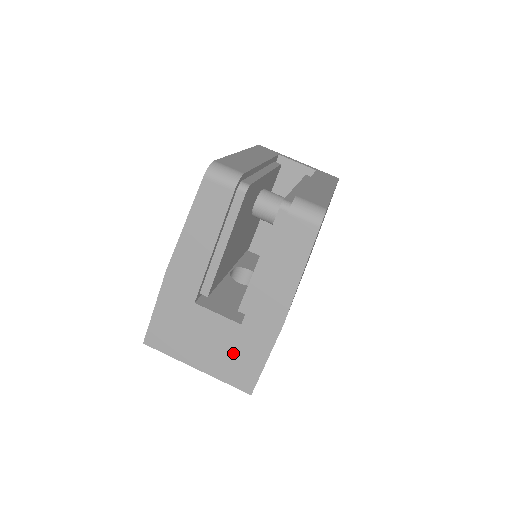
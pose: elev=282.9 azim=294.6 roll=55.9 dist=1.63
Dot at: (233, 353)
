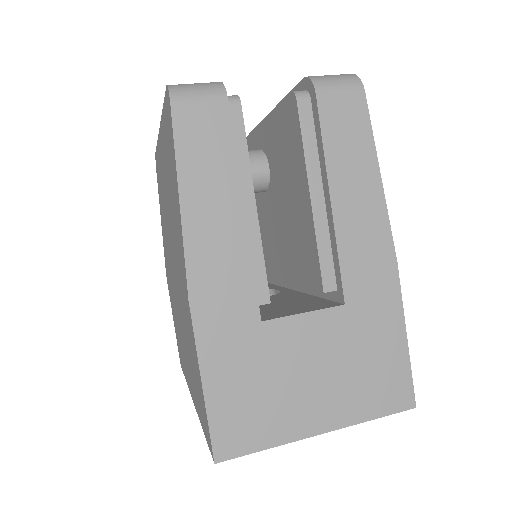
Dot at: (358, 360)
